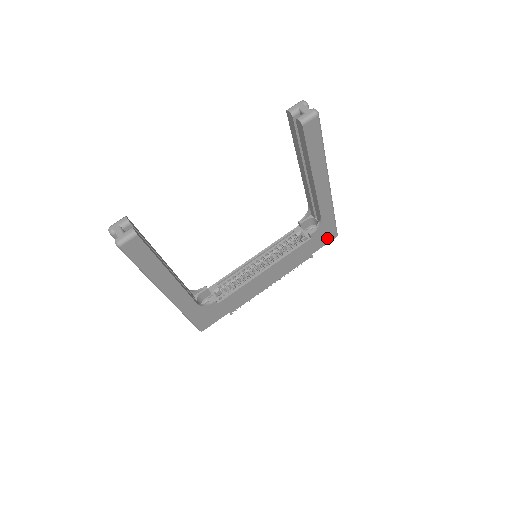
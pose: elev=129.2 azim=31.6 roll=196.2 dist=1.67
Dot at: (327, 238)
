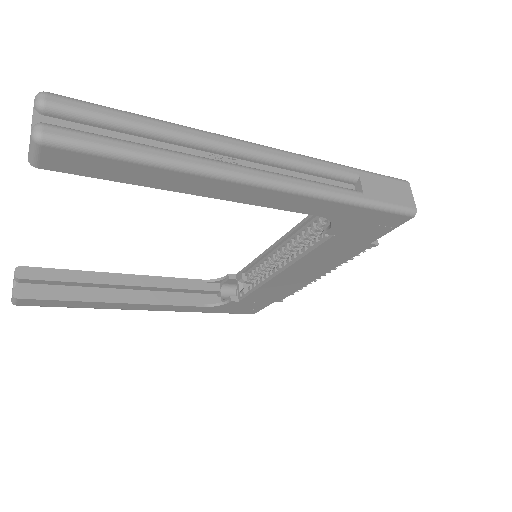
Dot at: (384, 224)
